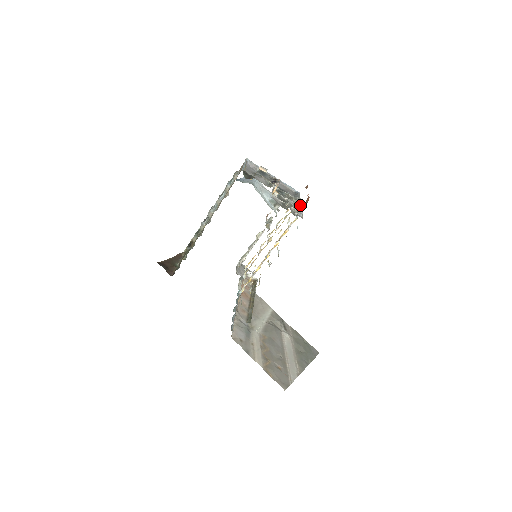
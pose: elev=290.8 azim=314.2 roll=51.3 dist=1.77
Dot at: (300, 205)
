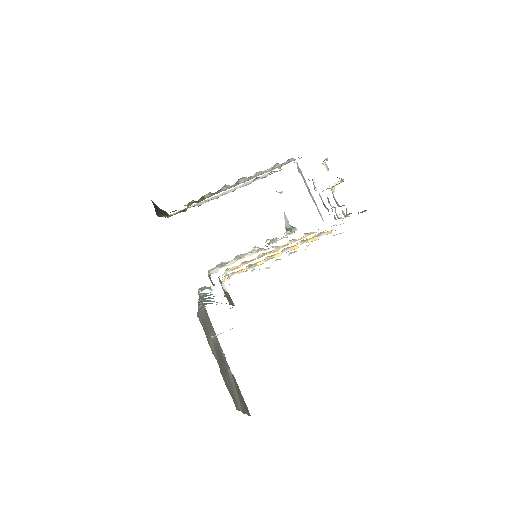
Dot at: occluded
